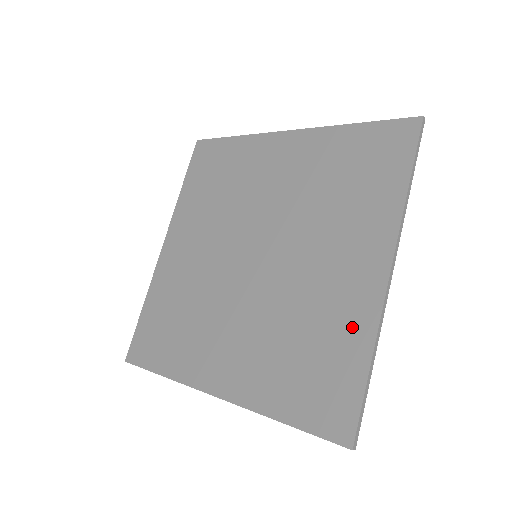
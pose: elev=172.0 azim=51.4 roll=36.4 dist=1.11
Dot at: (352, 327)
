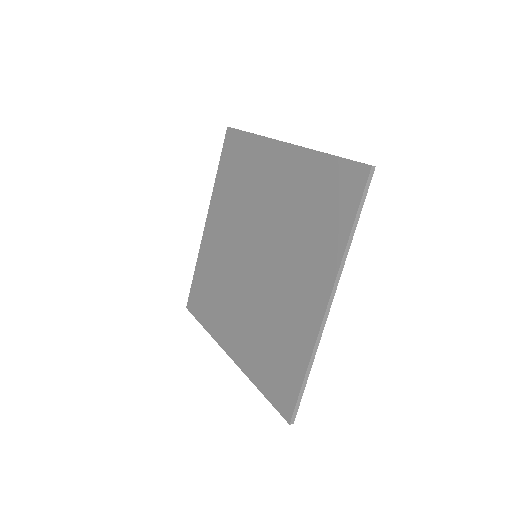
Dot at: (300, 341)
